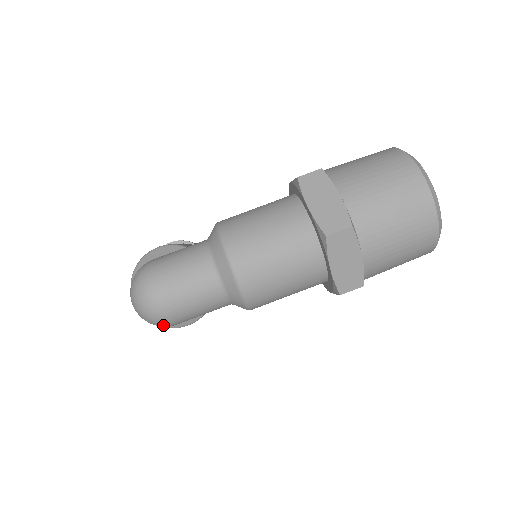
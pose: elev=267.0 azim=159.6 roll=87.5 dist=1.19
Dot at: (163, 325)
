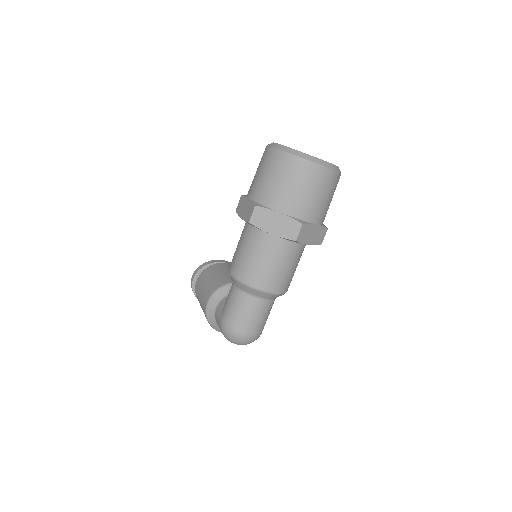
Dot at: occluded
